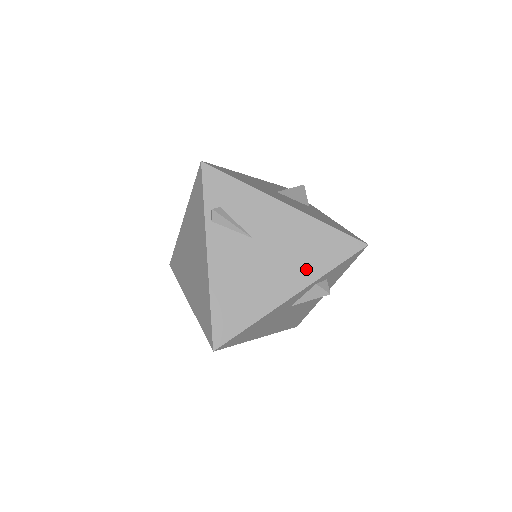
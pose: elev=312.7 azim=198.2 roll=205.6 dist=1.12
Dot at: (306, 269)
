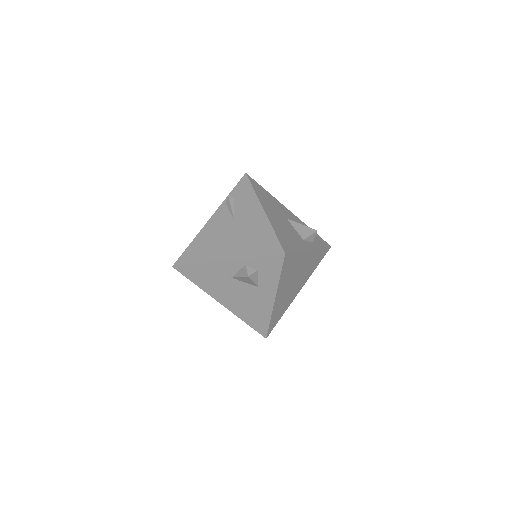
Dot at: (243, 249)
